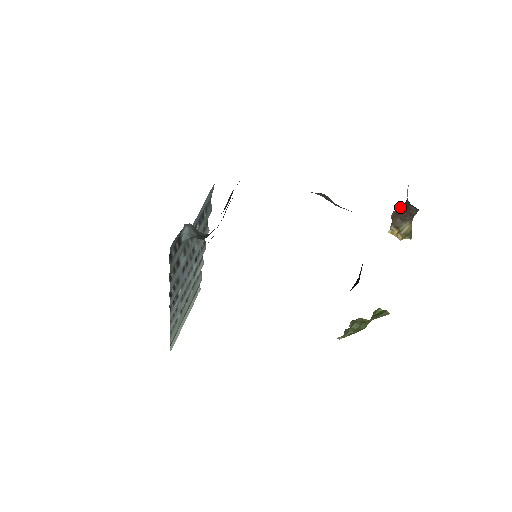
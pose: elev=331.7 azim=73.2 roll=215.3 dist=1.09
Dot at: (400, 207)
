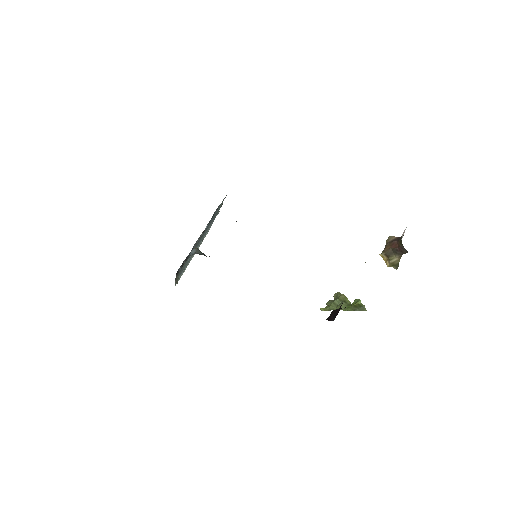
Dot at: (395, 238)
